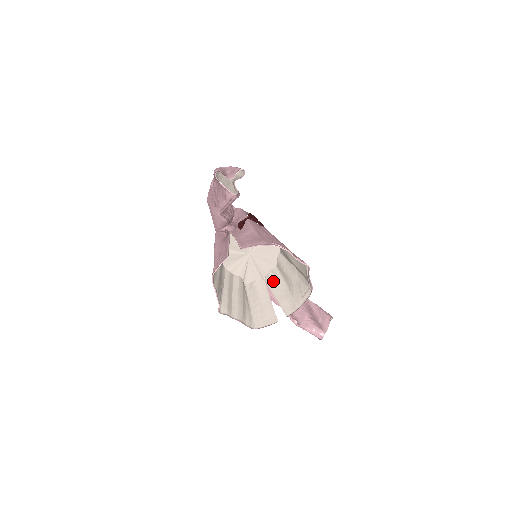
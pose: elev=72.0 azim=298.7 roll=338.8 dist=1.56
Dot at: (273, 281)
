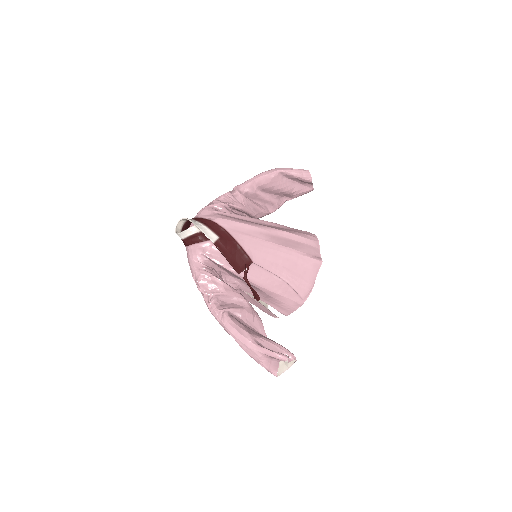
Dot at: occluded
